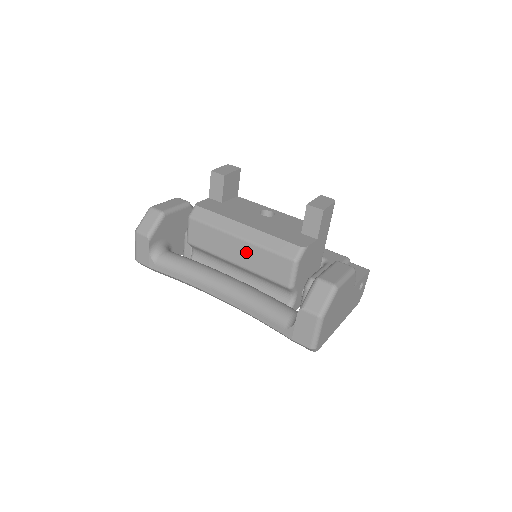
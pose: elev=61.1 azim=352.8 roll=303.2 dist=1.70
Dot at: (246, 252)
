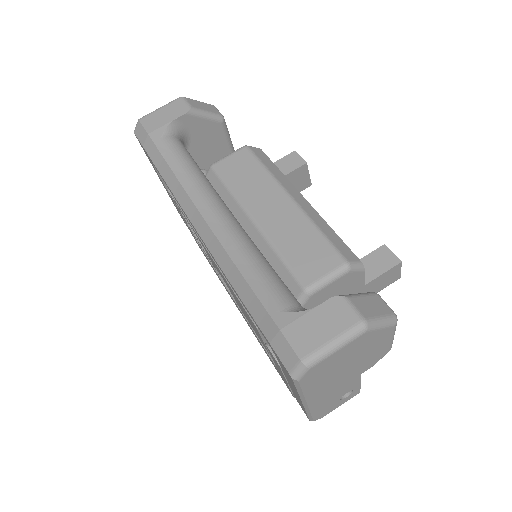
Dot at: (285, 217)
